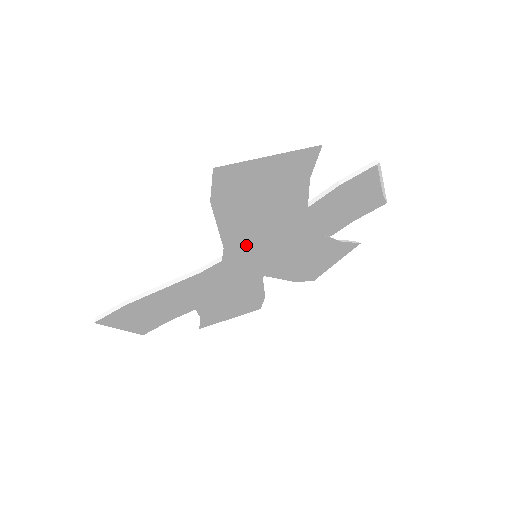
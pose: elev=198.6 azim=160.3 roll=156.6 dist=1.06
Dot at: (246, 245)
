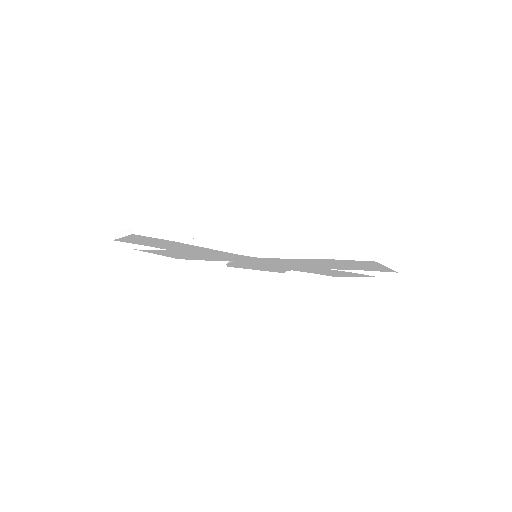
Dot at: occluded
